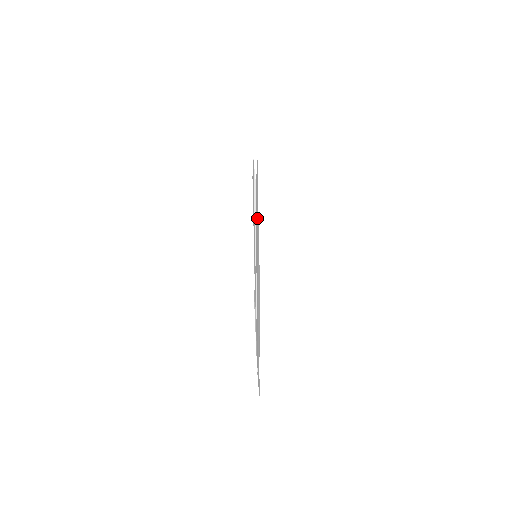
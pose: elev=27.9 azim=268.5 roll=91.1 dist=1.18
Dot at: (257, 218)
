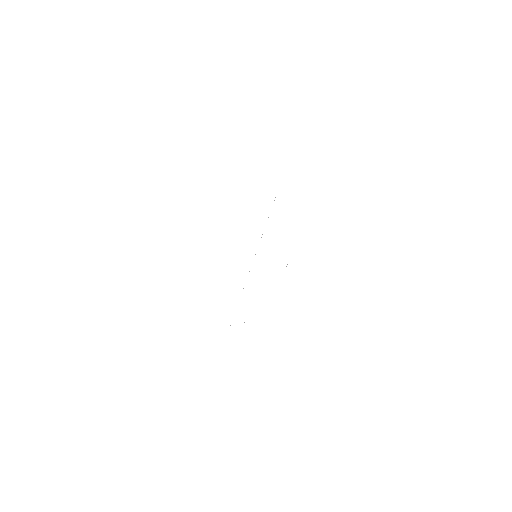
Dot at: occluded
